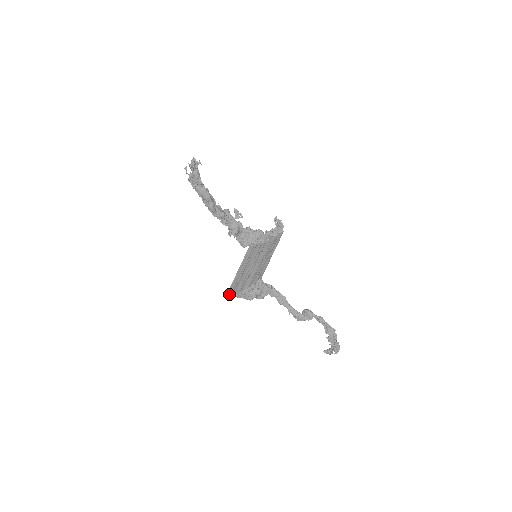
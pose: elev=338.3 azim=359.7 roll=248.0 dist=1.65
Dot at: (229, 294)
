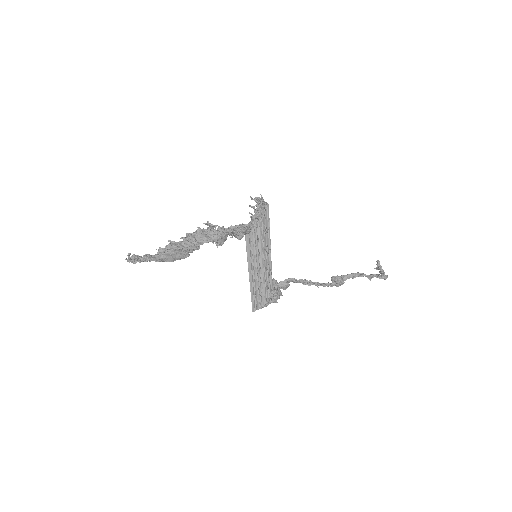
Dot at: (254, 308)
